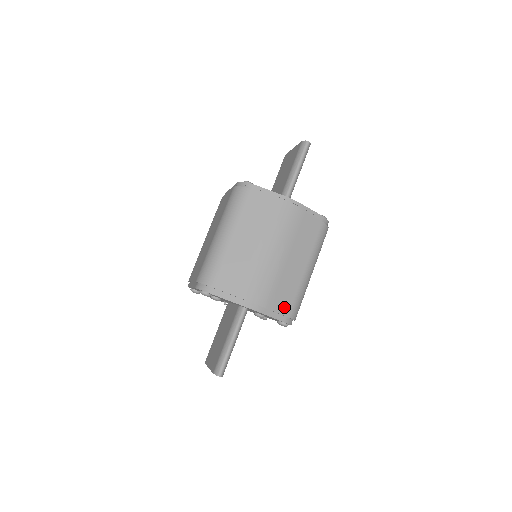
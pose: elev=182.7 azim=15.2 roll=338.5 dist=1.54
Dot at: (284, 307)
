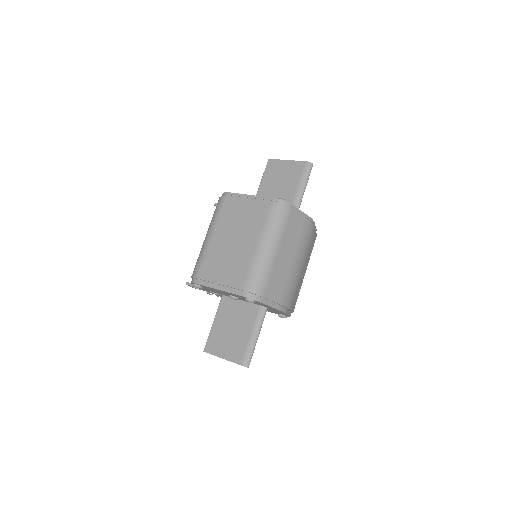
Dot at: (294, 306)
